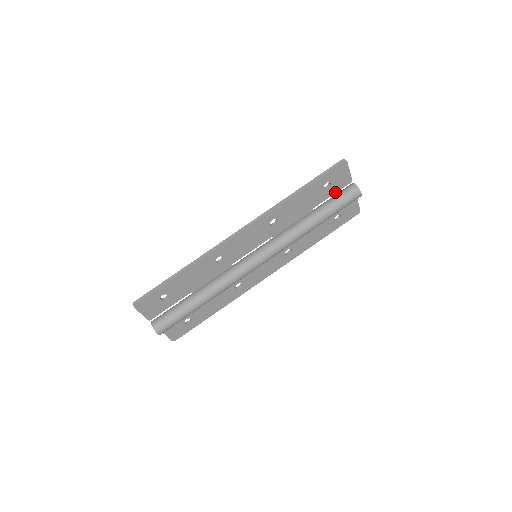
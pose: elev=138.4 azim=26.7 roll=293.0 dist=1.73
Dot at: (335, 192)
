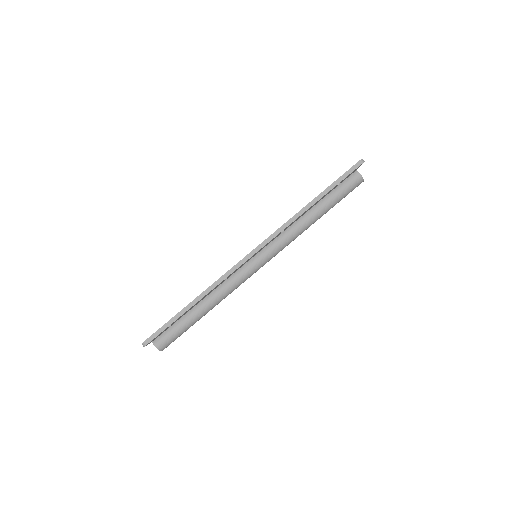
Dot at: (340, 183)
